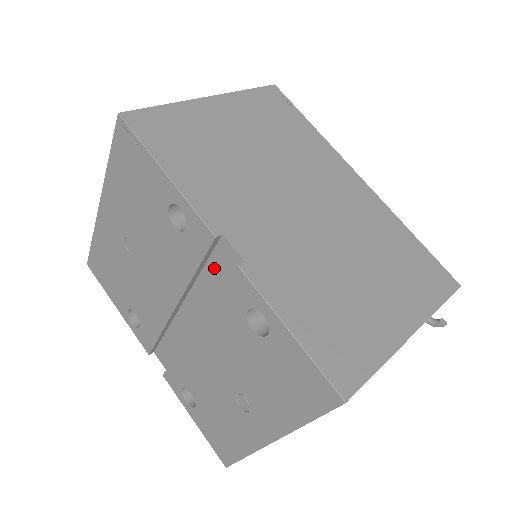
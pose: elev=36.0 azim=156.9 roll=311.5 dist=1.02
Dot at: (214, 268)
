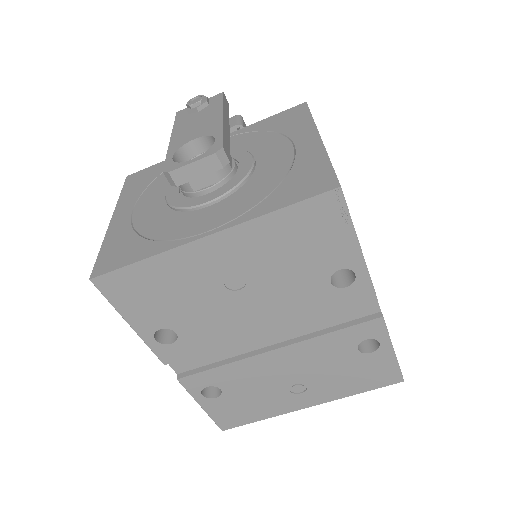
Dot at: (343, 310)
